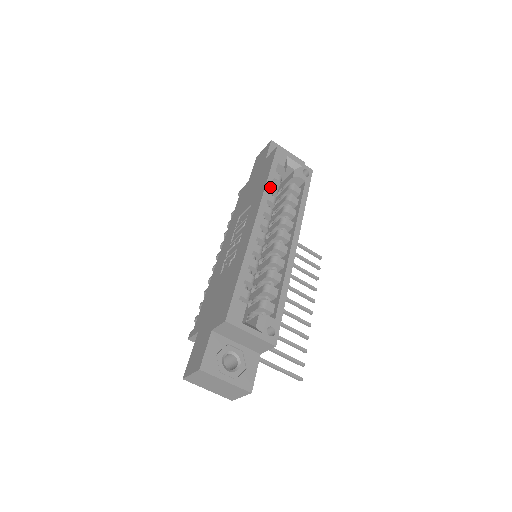
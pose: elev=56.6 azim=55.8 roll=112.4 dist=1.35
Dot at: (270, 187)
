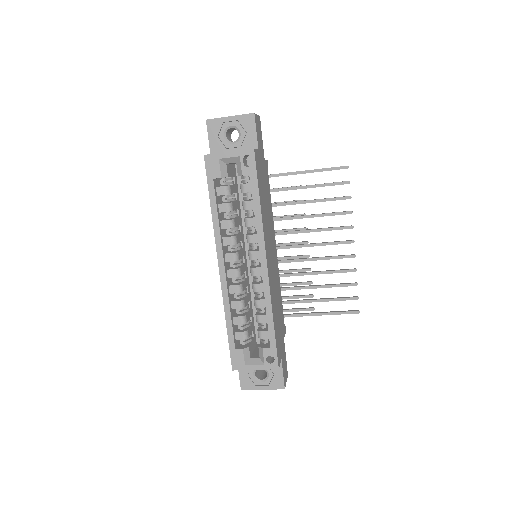
Dot at: (217, 219)
